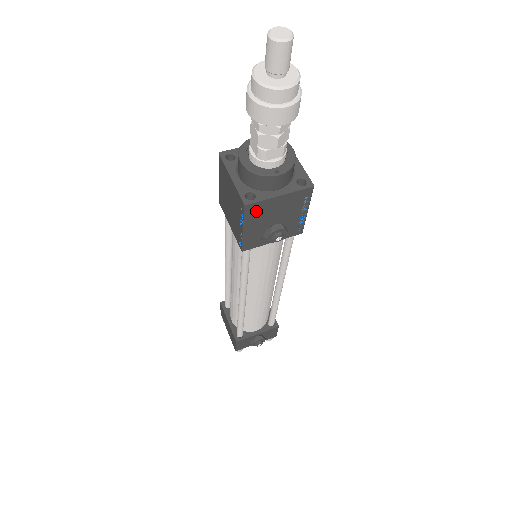
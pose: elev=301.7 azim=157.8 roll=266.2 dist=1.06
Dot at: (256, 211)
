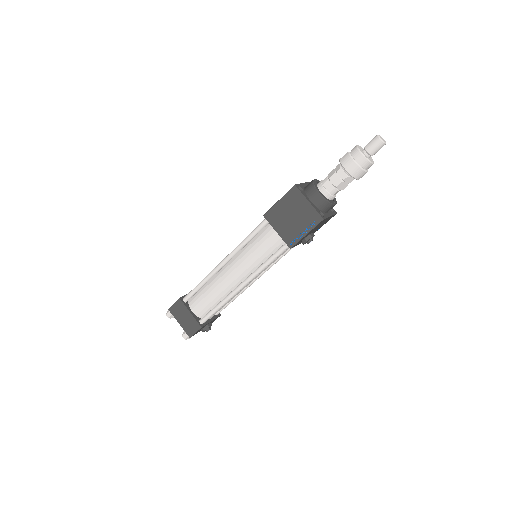
Dot at: (320, 223)
